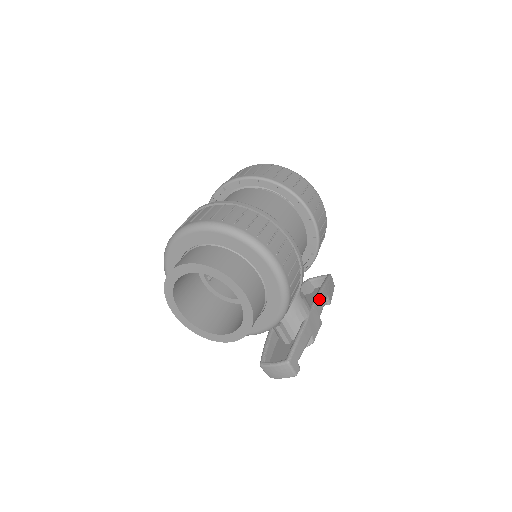
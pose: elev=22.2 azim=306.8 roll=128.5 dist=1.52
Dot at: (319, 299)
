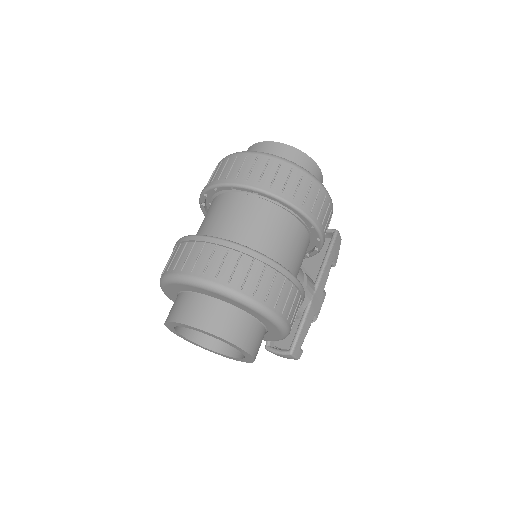
Dot at: (323, 273)
